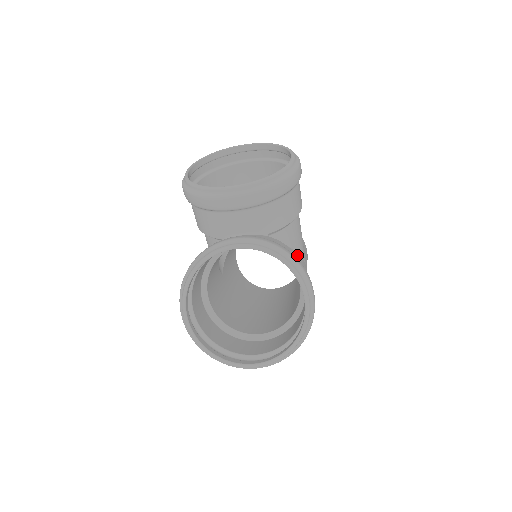
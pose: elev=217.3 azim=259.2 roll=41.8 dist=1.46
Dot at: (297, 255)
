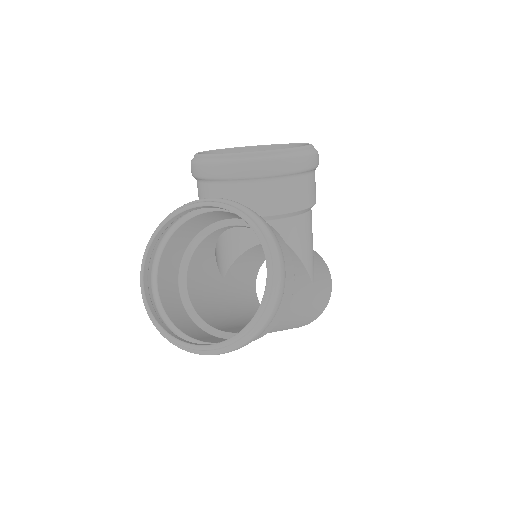
Dot at: (295, 256)
